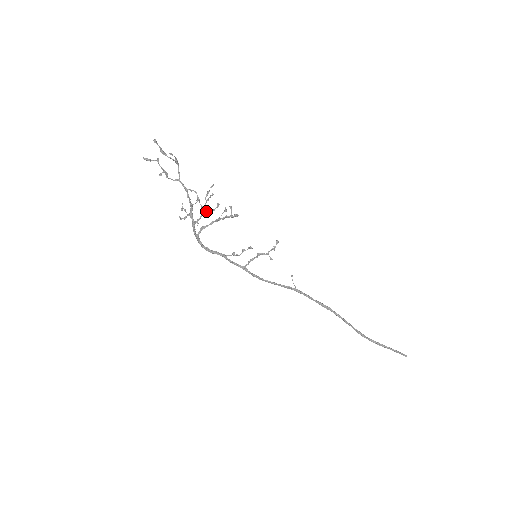
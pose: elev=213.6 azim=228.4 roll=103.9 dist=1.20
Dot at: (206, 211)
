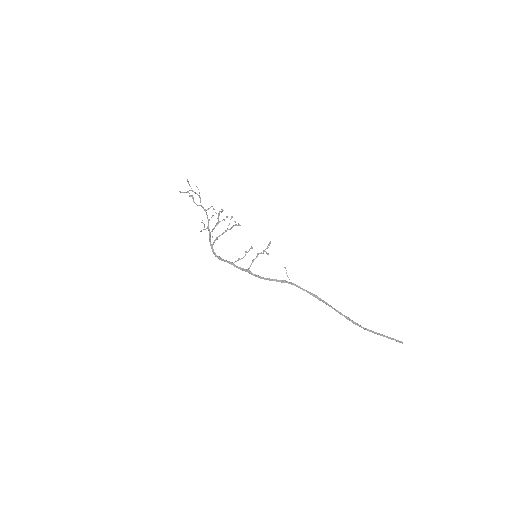
Dot at: (219, 221)
